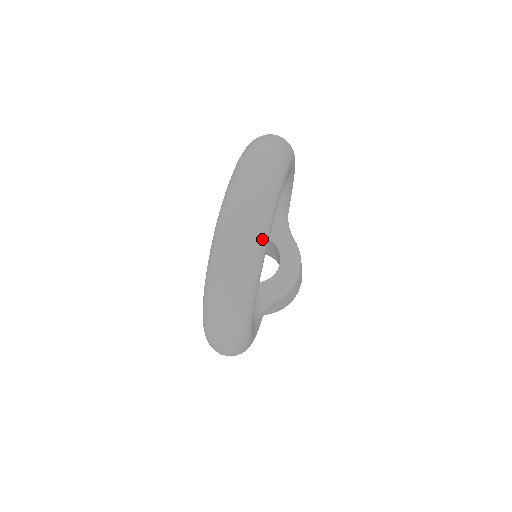
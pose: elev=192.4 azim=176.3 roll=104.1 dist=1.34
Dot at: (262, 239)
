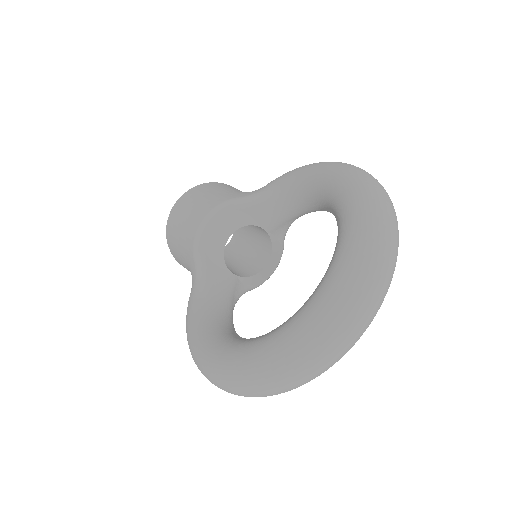
Dot at: occluded
